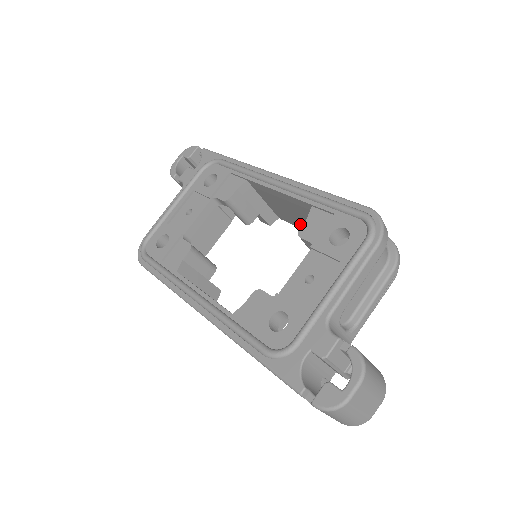
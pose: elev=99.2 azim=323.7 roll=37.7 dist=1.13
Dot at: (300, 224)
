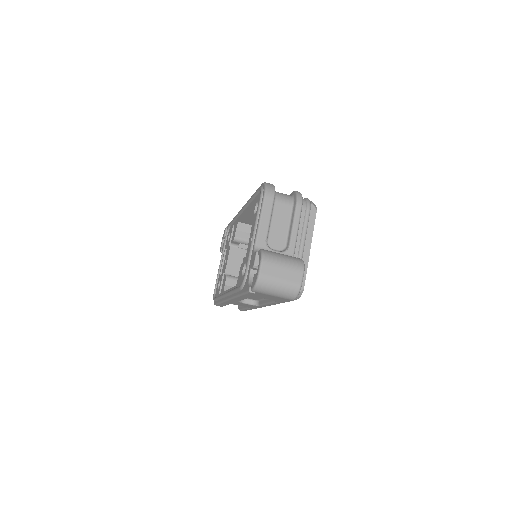
Dot at: occluded
